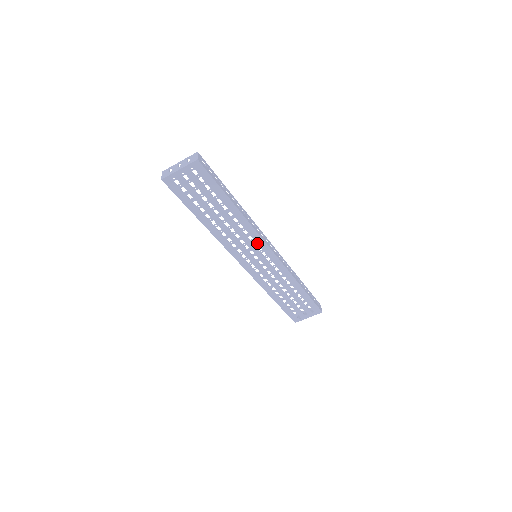
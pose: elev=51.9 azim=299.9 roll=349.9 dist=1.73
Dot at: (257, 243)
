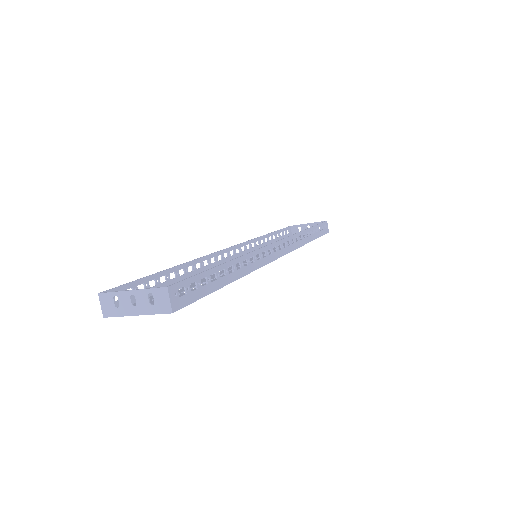
Dot at: occluded
